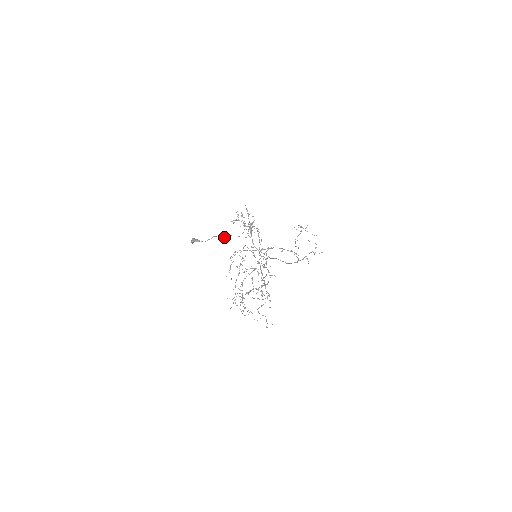
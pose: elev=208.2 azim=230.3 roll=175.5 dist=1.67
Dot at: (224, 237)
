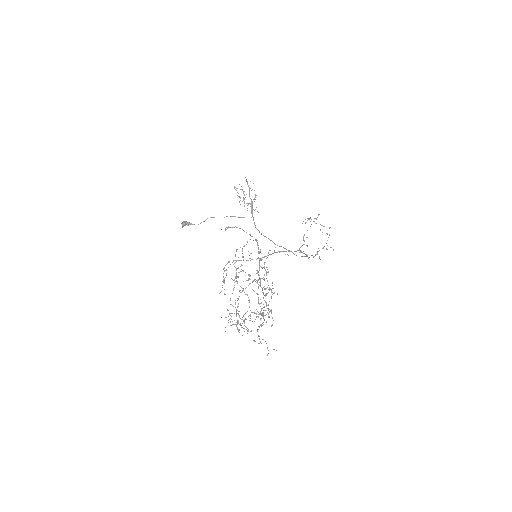
Dot at: occluded
